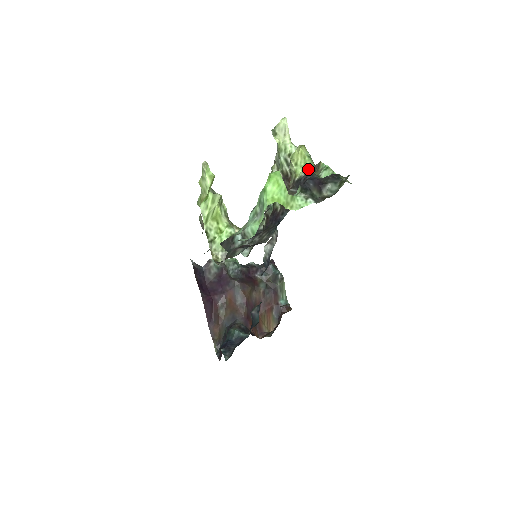
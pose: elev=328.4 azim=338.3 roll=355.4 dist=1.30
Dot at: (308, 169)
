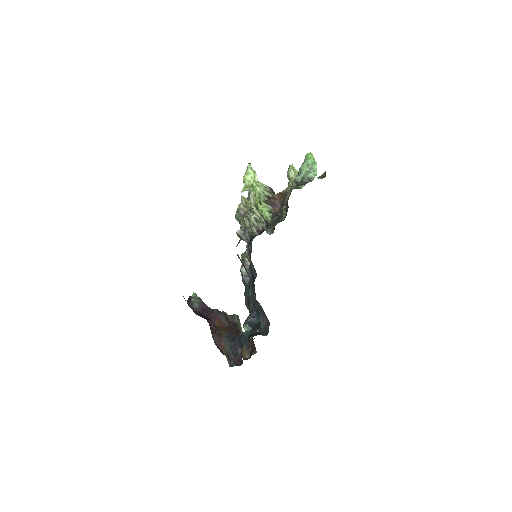
Dot at: occluded
